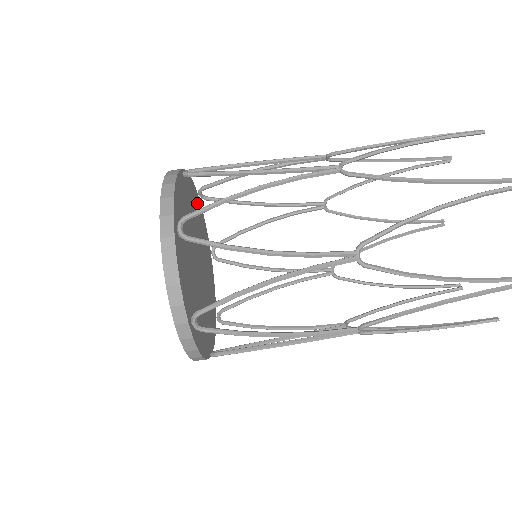
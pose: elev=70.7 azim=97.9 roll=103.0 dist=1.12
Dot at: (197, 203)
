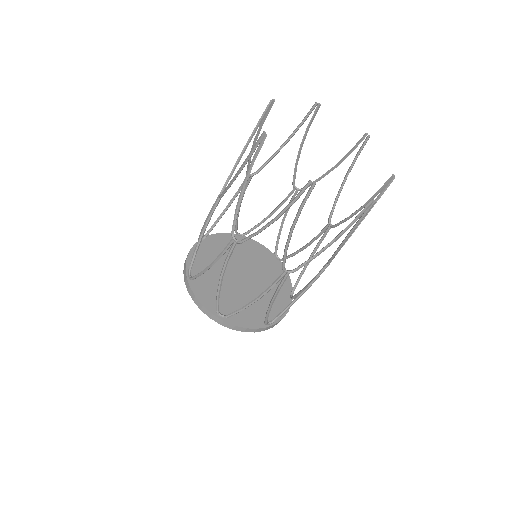
Dot at: (206, 247)
